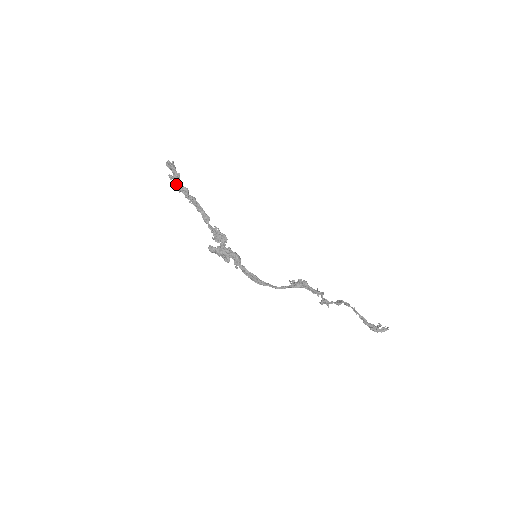
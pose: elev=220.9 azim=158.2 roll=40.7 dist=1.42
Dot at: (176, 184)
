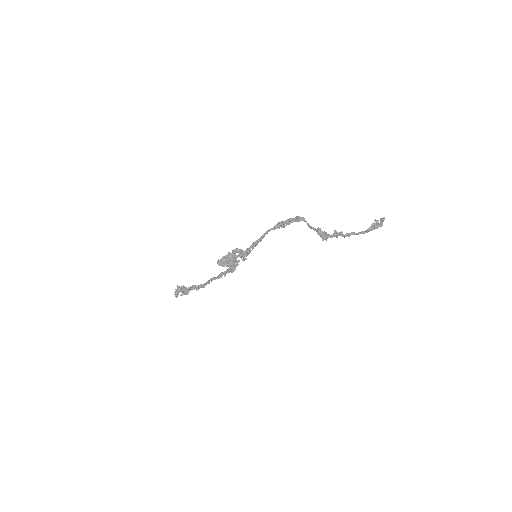
Dot at: (186, 290)
